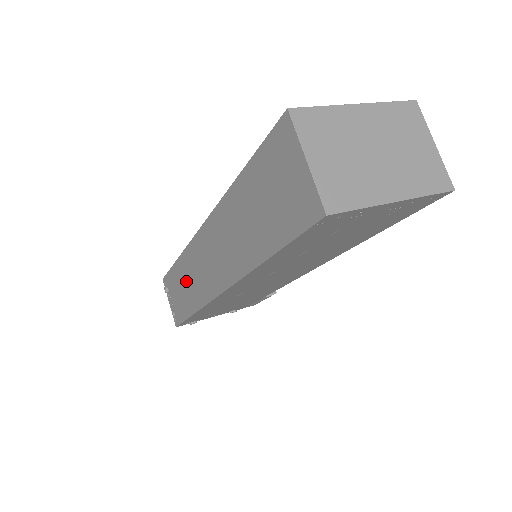
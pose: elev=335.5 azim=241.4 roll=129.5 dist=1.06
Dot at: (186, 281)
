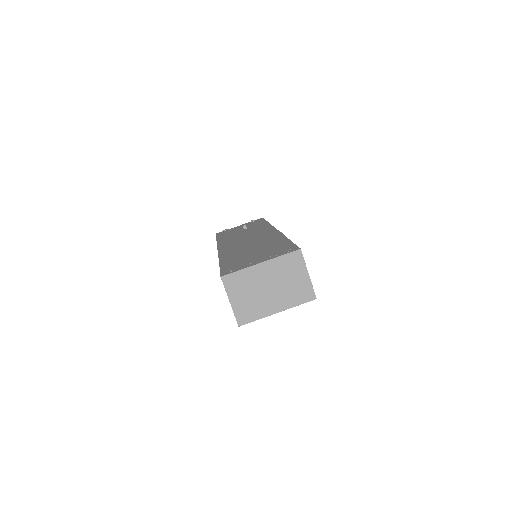
Dot at: occluded
